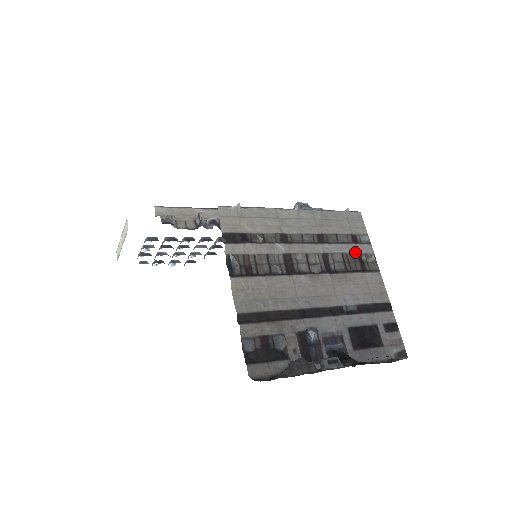
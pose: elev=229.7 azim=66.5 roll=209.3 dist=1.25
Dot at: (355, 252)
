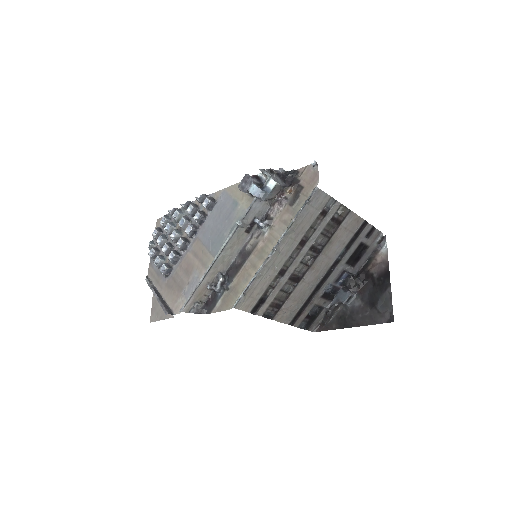
Dot at: (329, 221)
